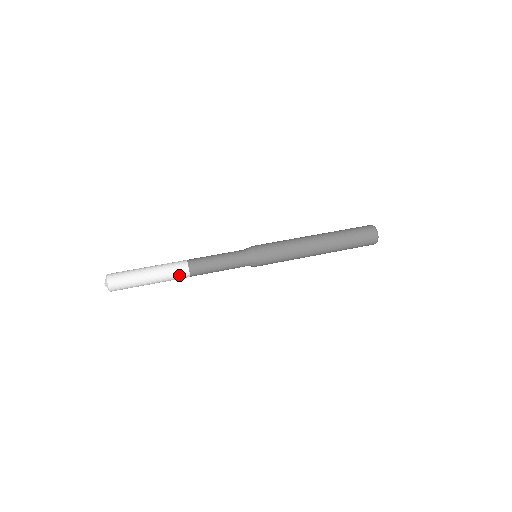
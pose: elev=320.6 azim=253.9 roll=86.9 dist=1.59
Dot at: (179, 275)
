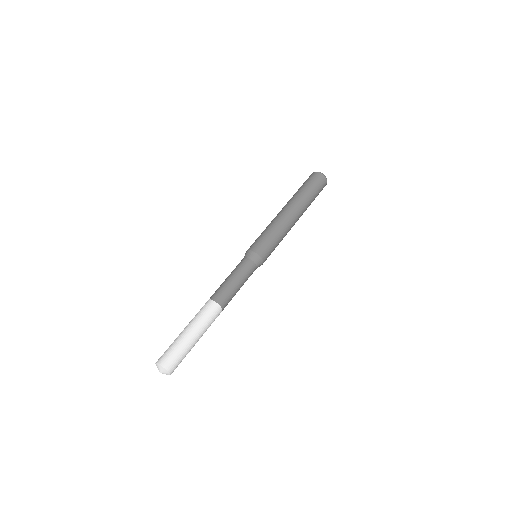
Dot at: occluded
